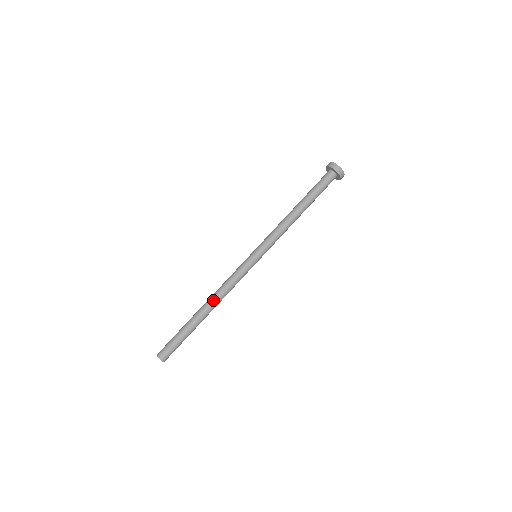
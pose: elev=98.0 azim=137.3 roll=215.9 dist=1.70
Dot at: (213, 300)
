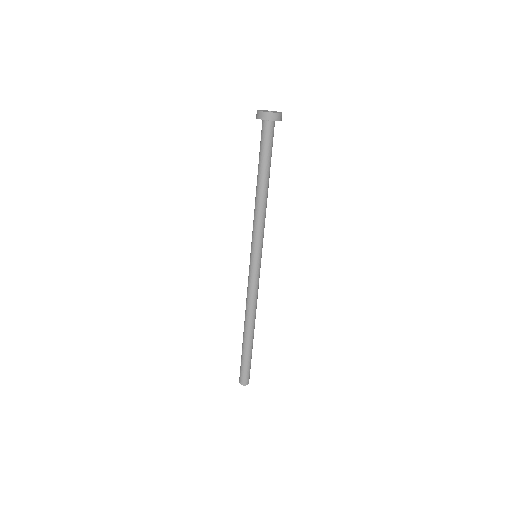
Dot at: (249, 319)
